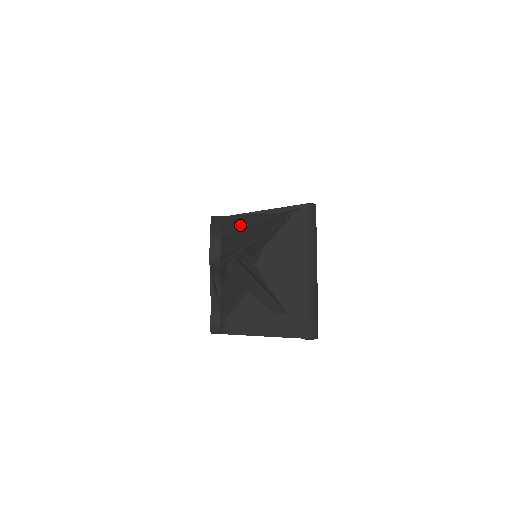
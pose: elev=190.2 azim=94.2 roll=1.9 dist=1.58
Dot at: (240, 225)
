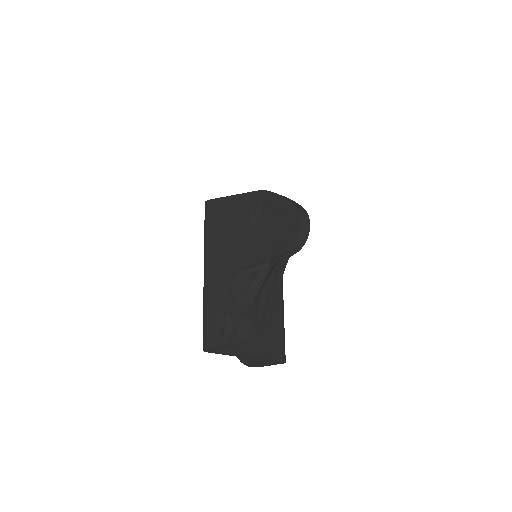
Dot at: occluded
